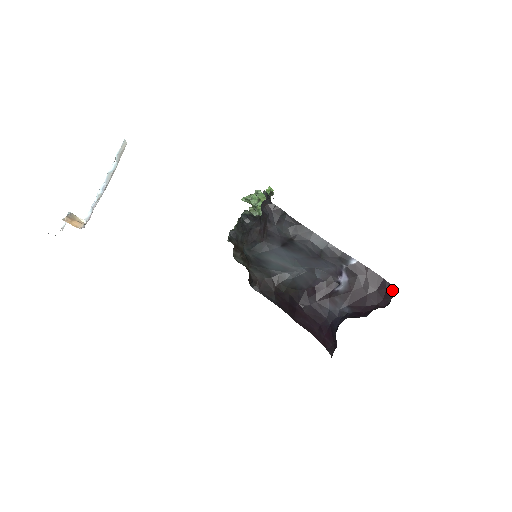
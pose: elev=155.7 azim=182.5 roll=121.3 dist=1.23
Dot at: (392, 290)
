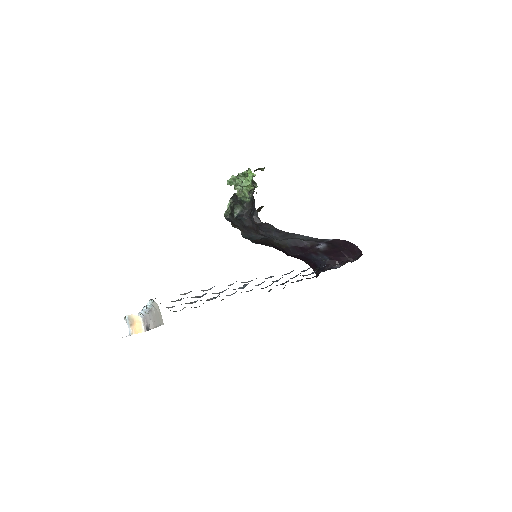
Dot at: (359, 252)
